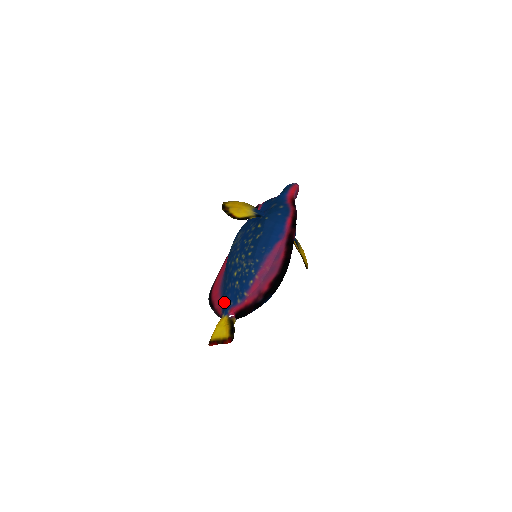
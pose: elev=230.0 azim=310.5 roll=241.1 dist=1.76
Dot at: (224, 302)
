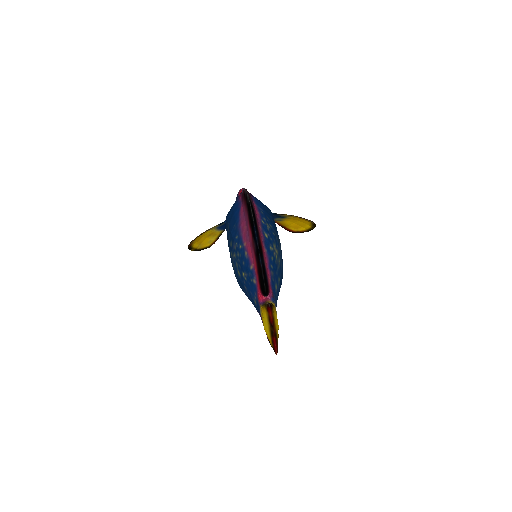
Dot at: (256, 308)
